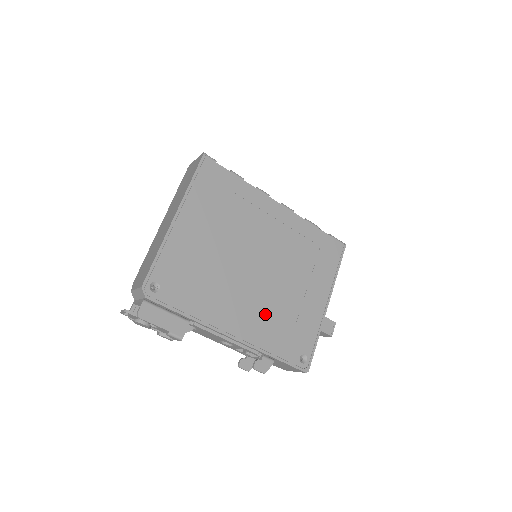
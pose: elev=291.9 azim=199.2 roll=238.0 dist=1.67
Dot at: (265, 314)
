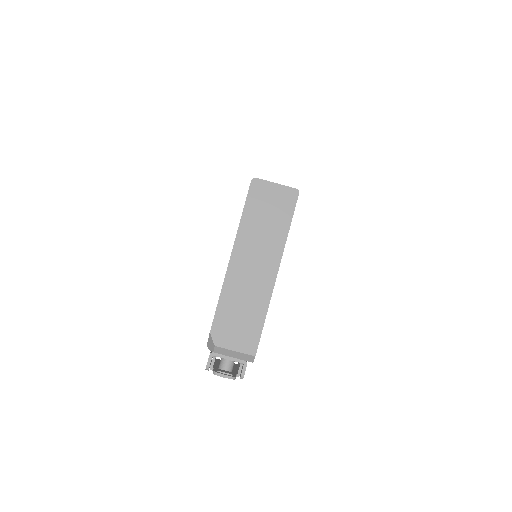
Dot at: occluded
